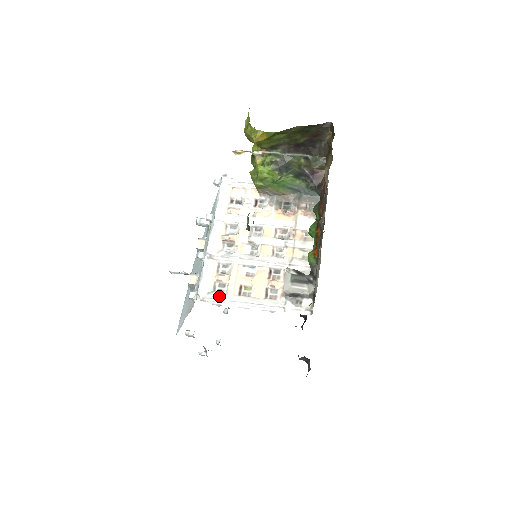
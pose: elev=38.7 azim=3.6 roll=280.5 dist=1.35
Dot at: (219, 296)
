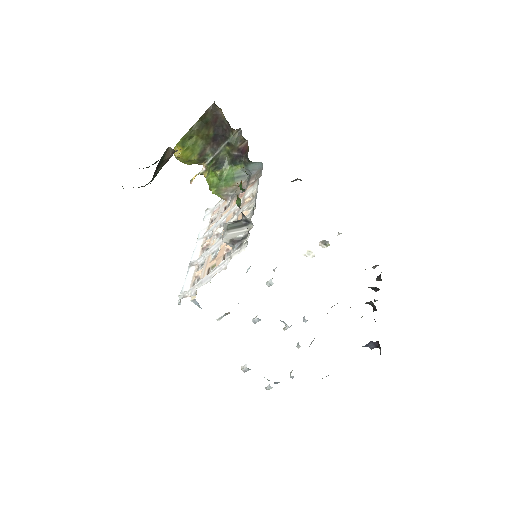
Dot at: (193, 286)
